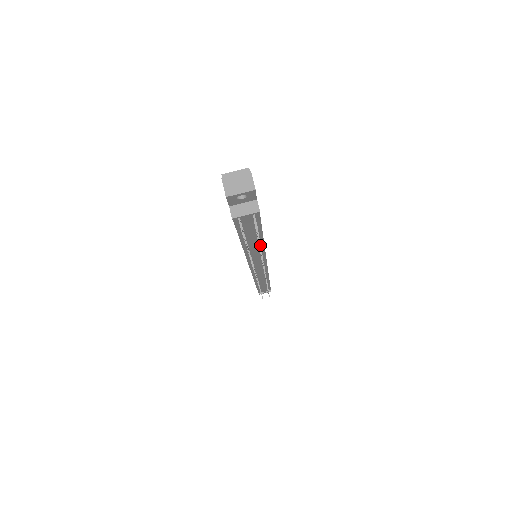
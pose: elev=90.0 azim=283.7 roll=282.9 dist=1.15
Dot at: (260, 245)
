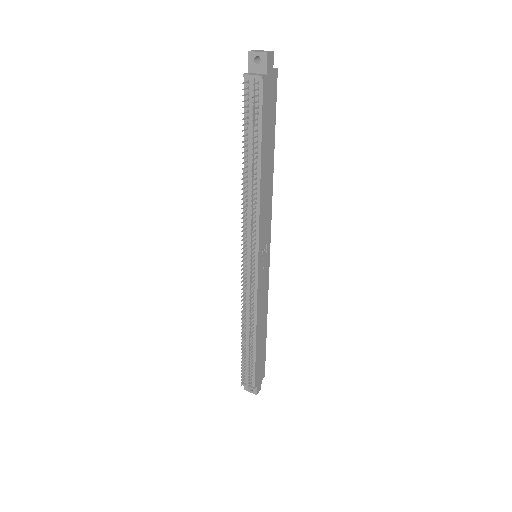
Dot at: (252, 143)
